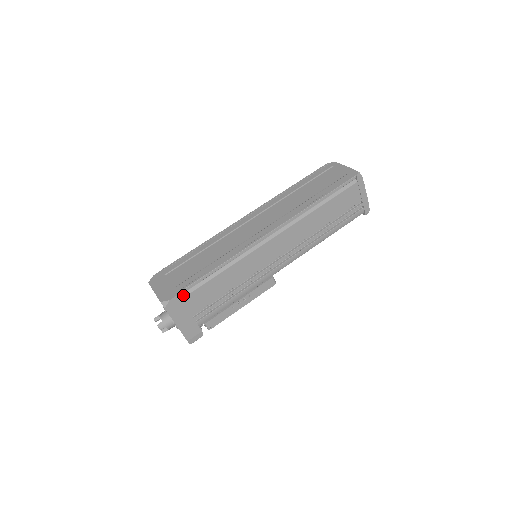
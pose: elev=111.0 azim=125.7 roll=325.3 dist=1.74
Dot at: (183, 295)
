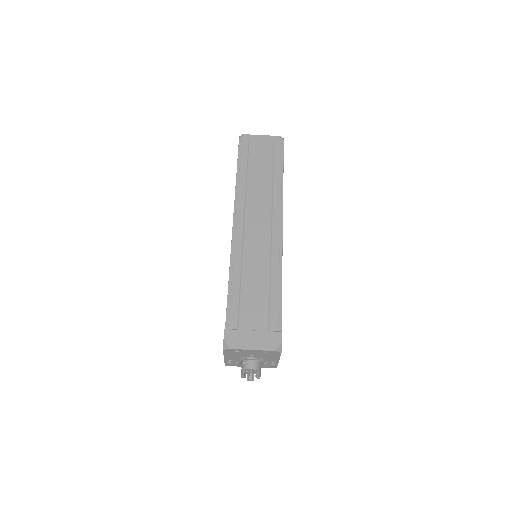
Dot at: occluded
